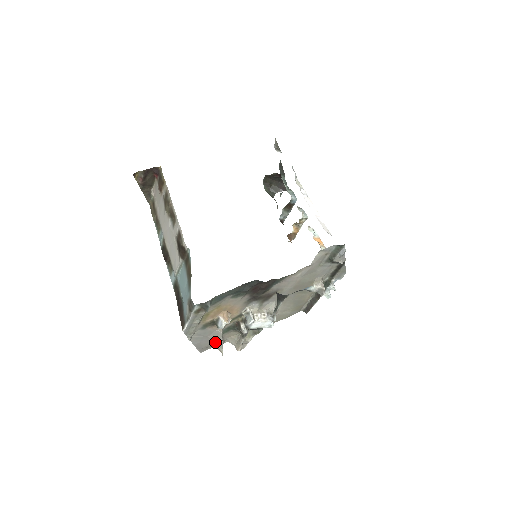
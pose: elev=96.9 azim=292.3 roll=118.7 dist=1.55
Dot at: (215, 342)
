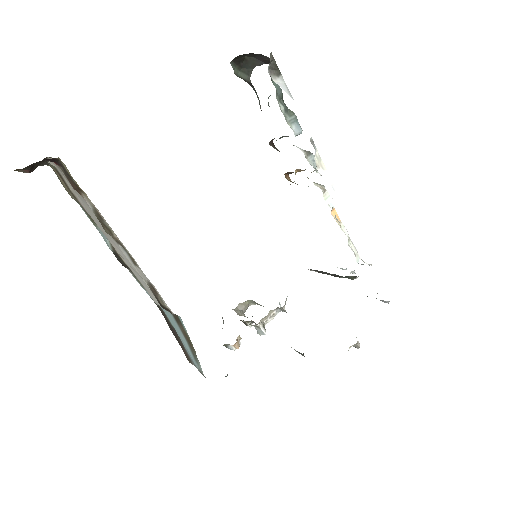
Dot at: occluded
